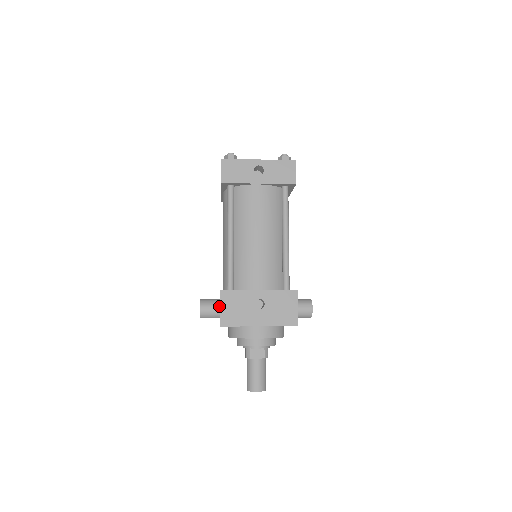
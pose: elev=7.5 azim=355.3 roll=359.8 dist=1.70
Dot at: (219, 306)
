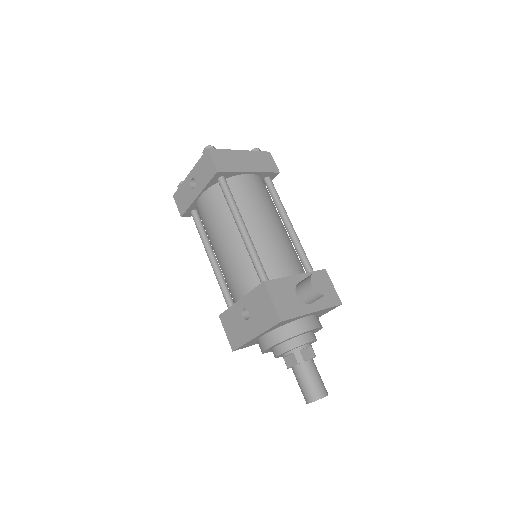
Dot at: occluded
